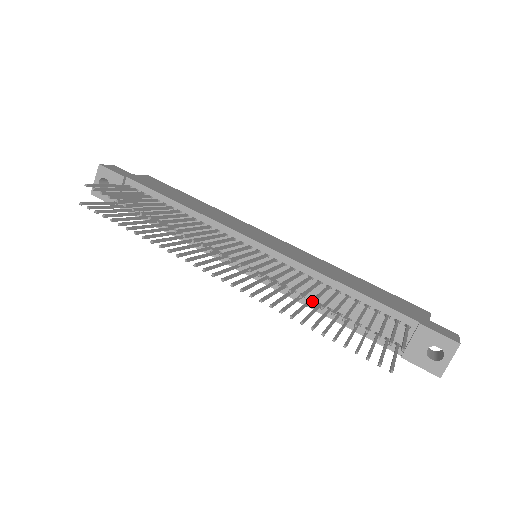
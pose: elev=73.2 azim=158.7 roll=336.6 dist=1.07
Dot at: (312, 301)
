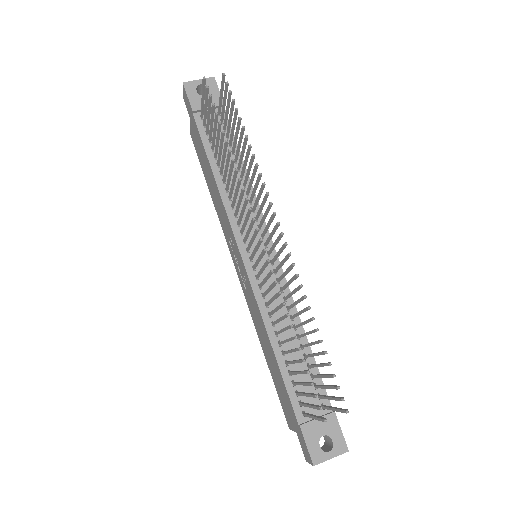
Dot at: occluded
